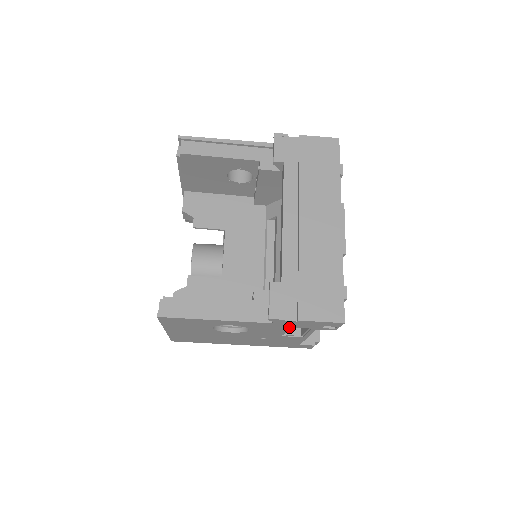
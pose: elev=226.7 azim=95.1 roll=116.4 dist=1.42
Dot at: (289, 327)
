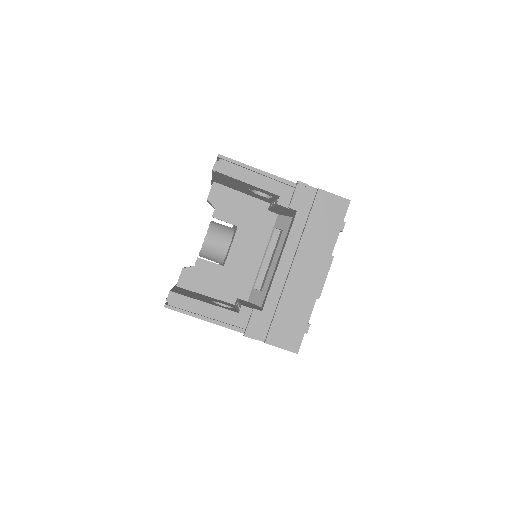
Dot at: occluded
